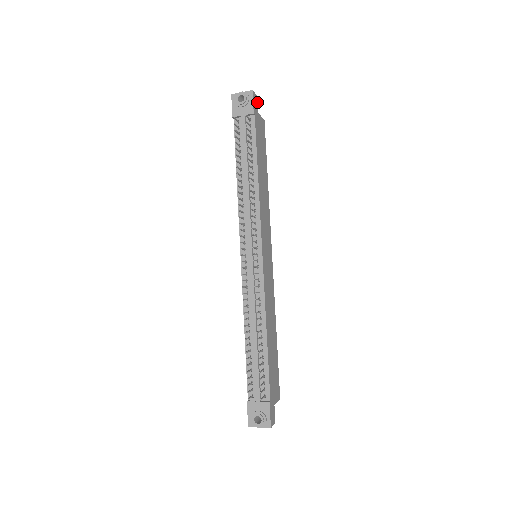
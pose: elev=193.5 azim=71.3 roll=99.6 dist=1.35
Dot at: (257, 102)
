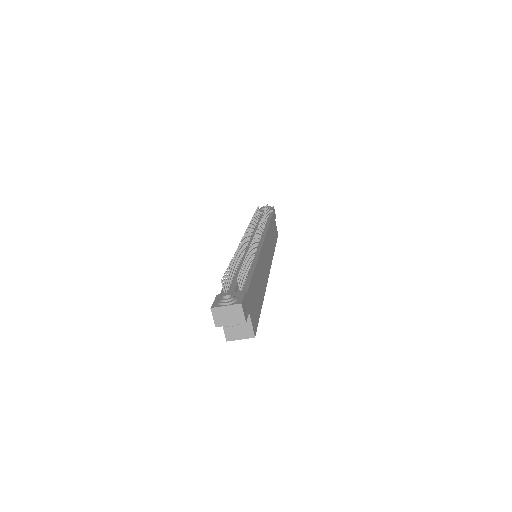
Dot at: (275, 217)
